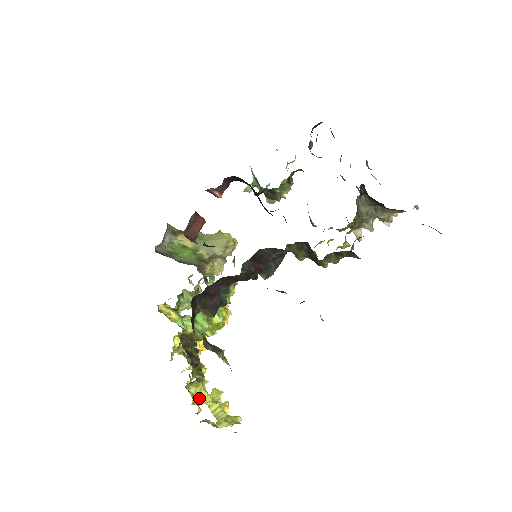
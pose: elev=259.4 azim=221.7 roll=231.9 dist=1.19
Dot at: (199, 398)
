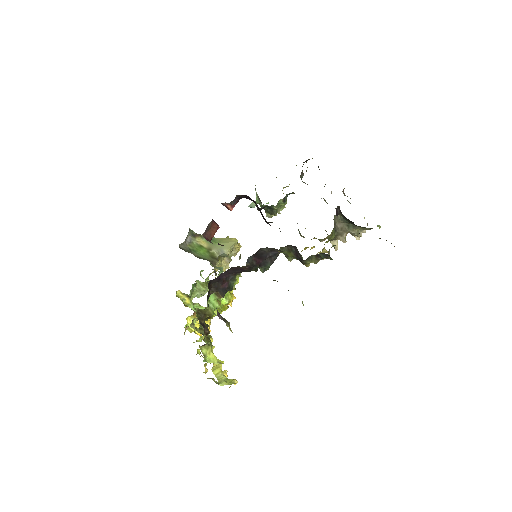
Dot at: (208, 358)
